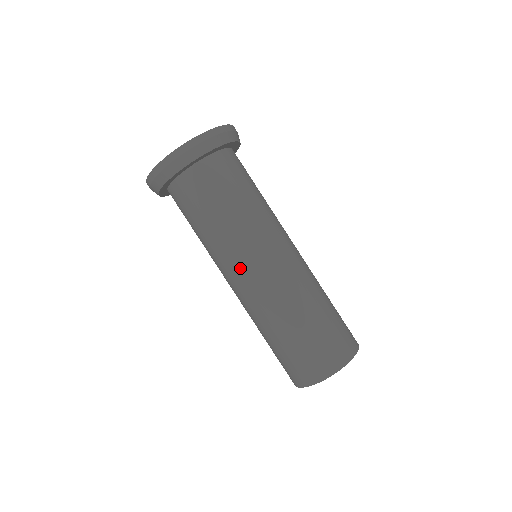
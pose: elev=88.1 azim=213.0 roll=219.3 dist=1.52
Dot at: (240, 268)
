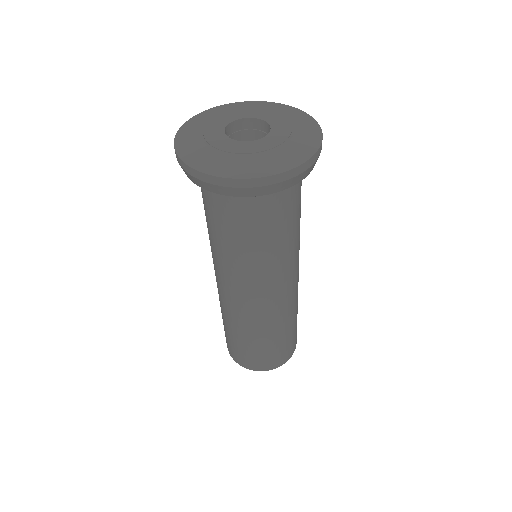
Dot at: (265, 288)
